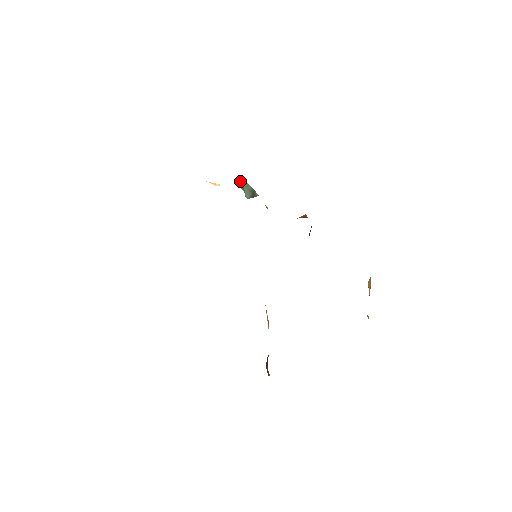
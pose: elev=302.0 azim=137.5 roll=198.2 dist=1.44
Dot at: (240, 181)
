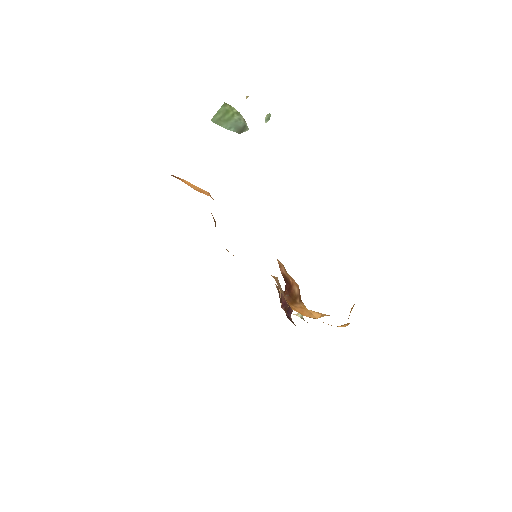
Dot at: (218, 119)
